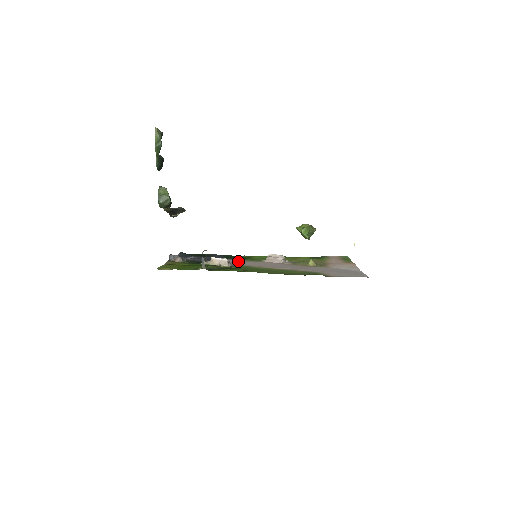
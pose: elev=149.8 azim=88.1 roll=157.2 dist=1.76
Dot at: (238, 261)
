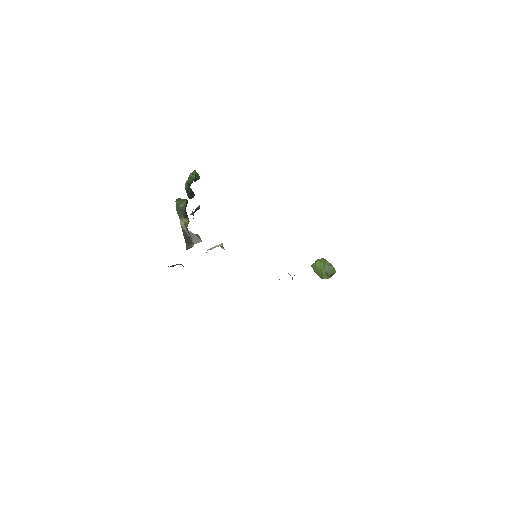
Dot at: occluded
